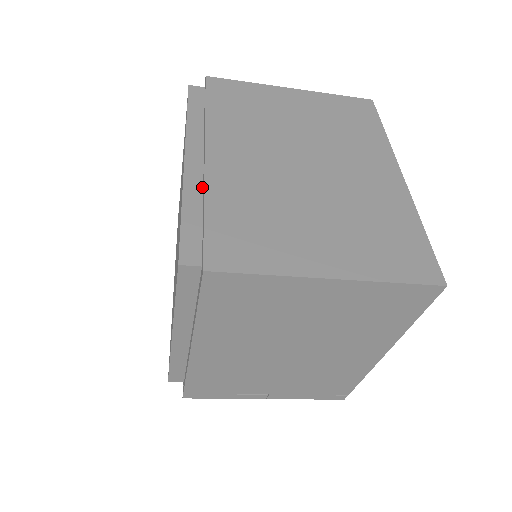
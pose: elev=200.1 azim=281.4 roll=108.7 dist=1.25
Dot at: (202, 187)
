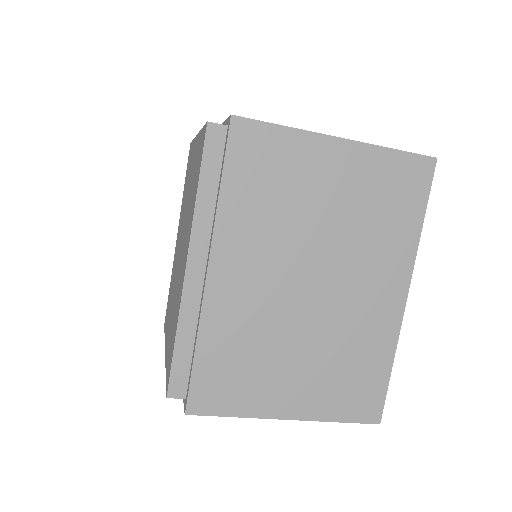
Dot at: (199, 308)
